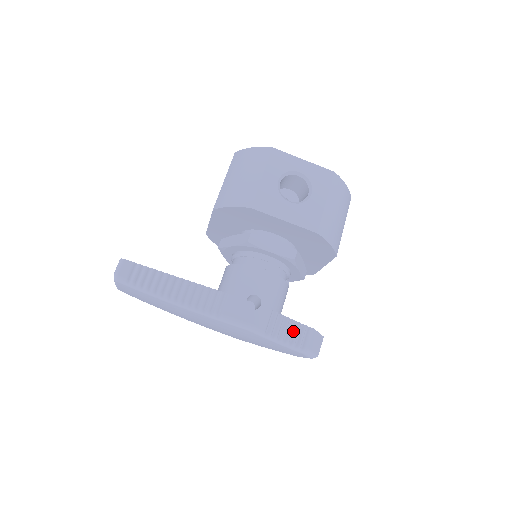
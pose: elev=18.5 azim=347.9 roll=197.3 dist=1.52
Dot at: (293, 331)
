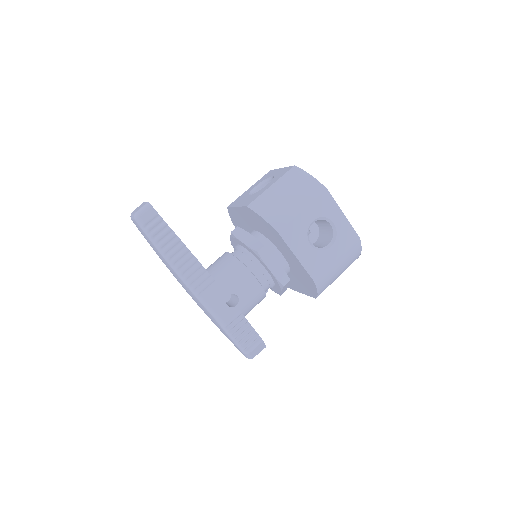
Dot at: (247, 335)
